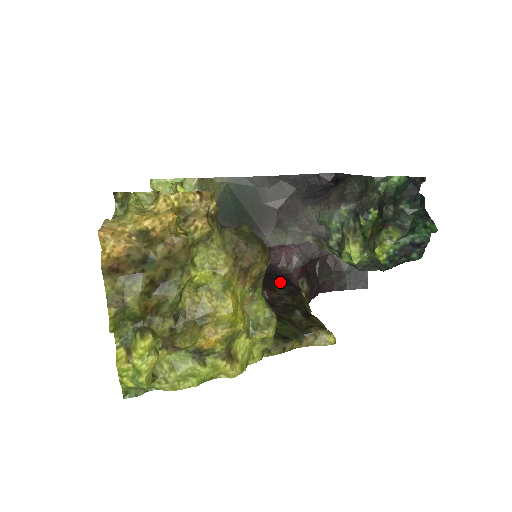
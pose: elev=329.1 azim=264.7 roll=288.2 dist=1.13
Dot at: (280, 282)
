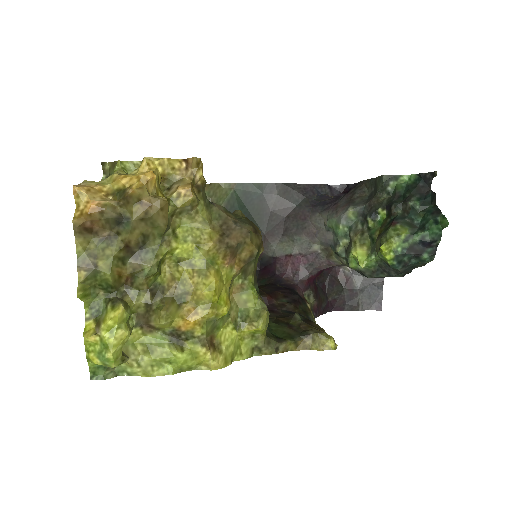
Dot at: (283, 291)
